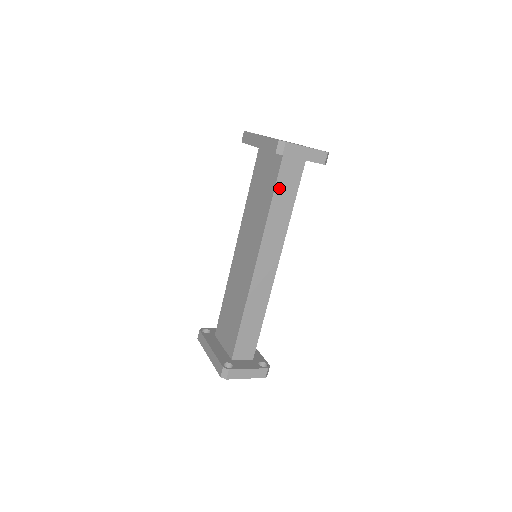
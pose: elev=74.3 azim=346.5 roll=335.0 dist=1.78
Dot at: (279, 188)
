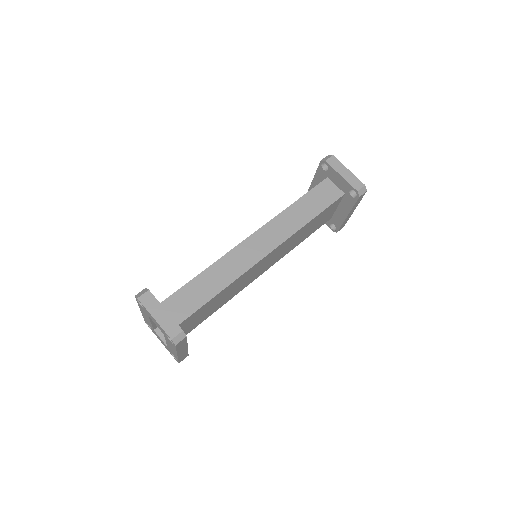
Dot at: (310, 196)
